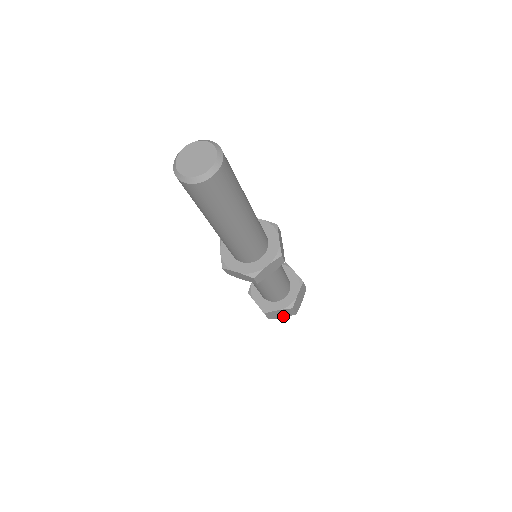
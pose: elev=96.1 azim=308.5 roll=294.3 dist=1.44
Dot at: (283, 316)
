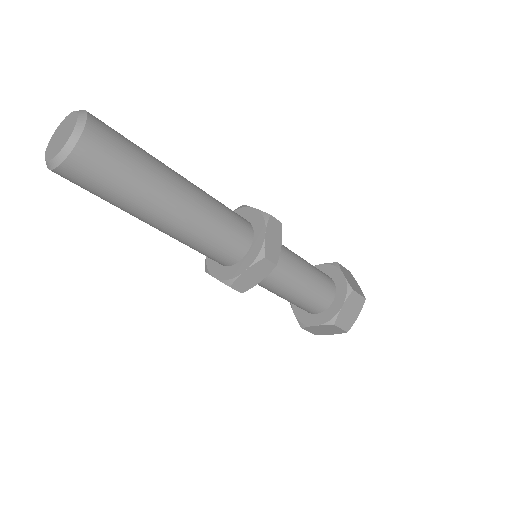
Dot at: (356, 314)
